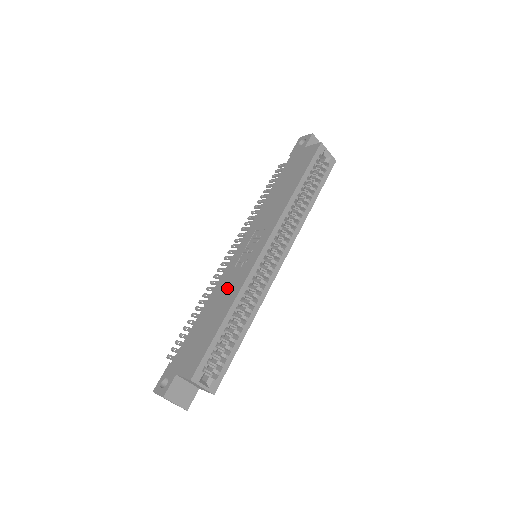
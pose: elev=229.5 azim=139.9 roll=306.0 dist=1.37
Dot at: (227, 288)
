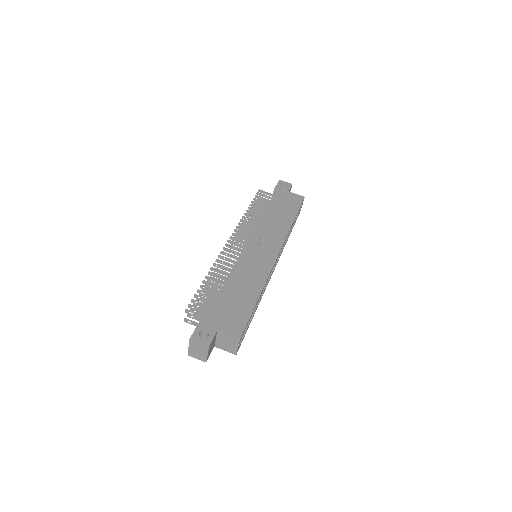
Dot at: (250, 274)
